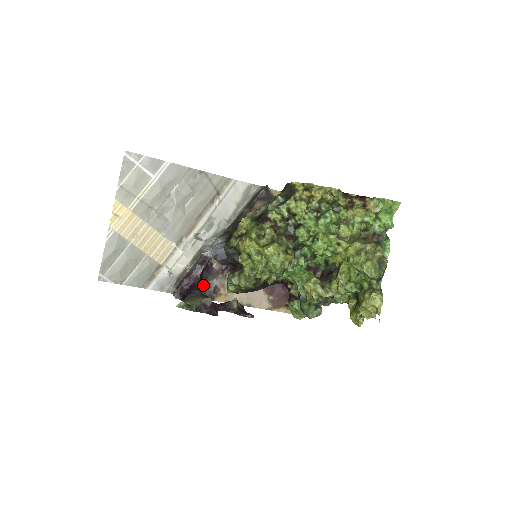
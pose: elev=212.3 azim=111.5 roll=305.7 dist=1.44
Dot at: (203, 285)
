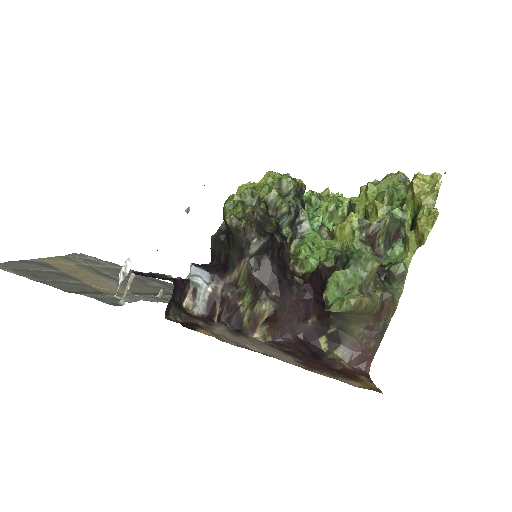
Dot at: (174, 321)
